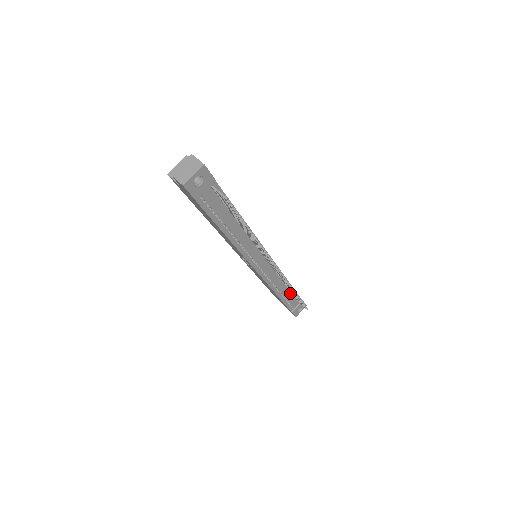
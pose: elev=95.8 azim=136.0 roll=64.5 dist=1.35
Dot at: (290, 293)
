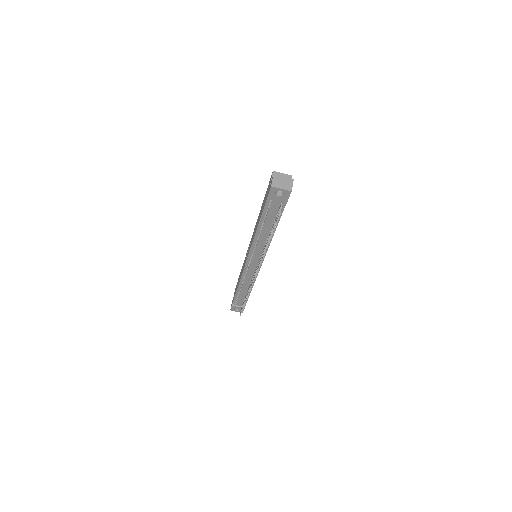
Dot at: (245, 295)
